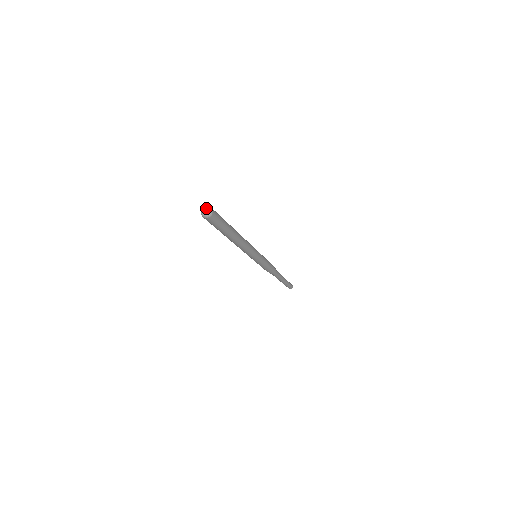
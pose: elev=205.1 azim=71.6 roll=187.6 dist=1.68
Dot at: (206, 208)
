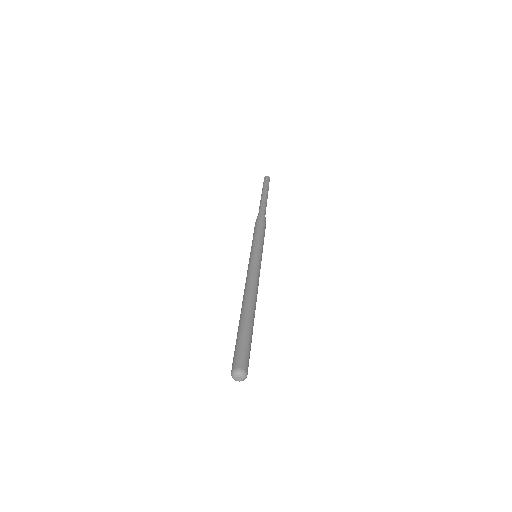
Dot at: (239, 377)
